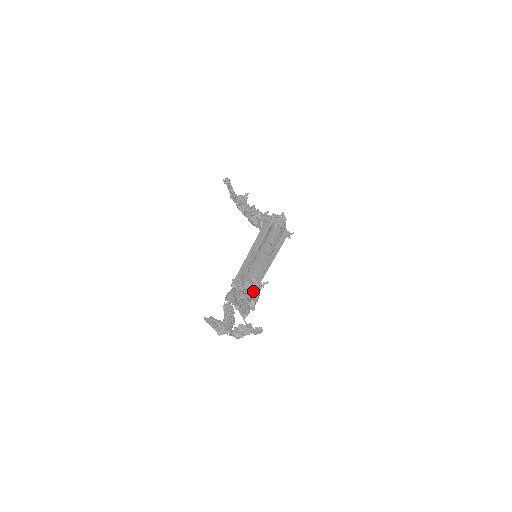
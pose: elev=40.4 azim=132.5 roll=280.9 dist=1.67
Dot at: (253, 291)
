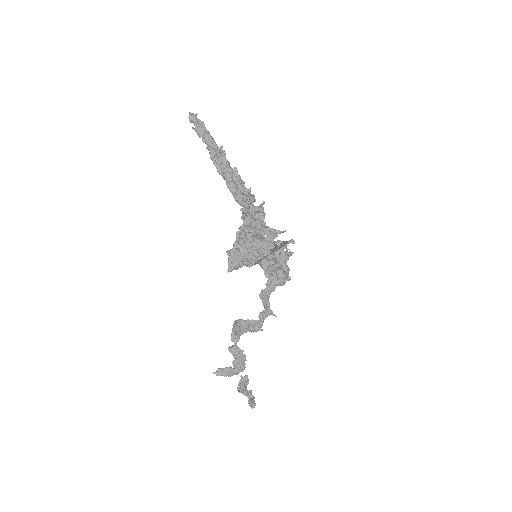
Dot at: (279, 267)
